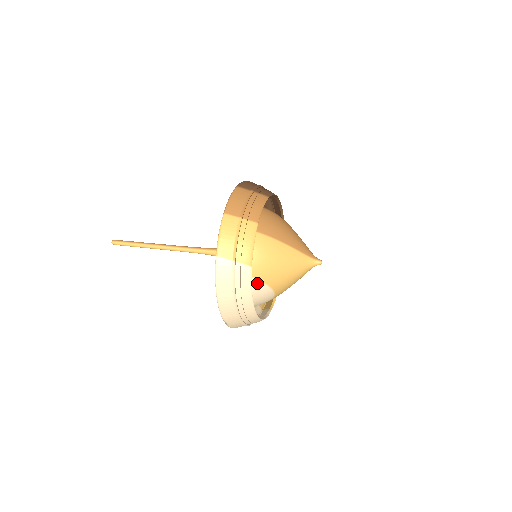
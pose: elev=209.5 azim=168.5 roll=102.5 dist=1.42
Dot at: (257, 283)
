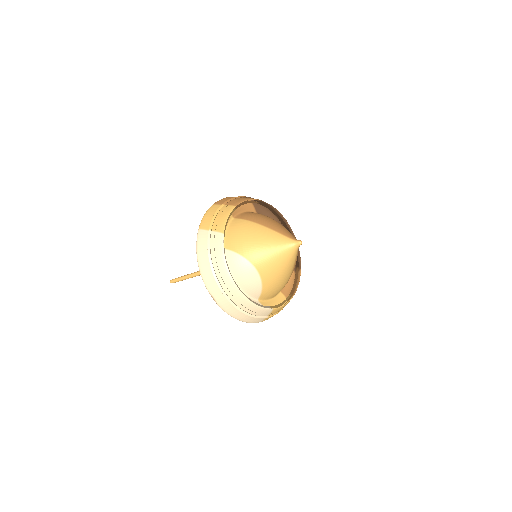
Dot at: (237, 257)
